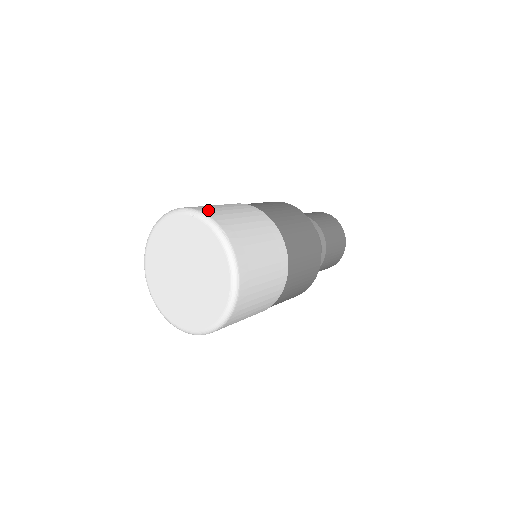
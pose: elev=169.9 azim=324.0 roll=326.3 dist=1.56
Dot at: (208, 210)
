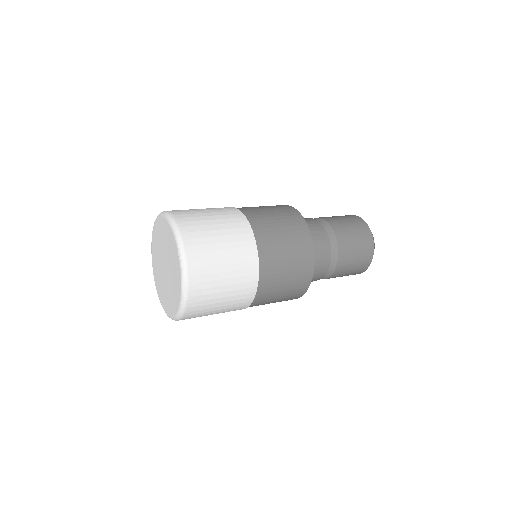
Dot at: (196, 257)
